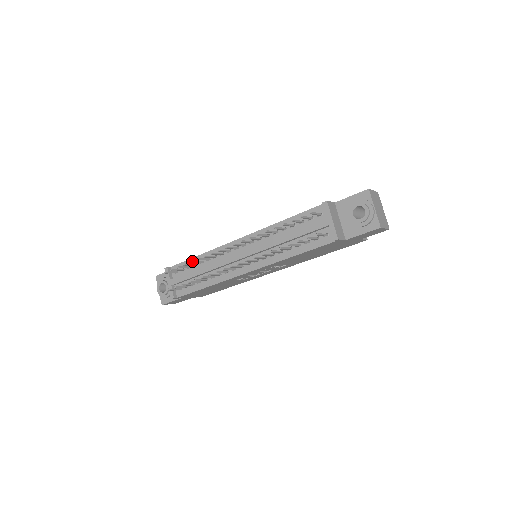
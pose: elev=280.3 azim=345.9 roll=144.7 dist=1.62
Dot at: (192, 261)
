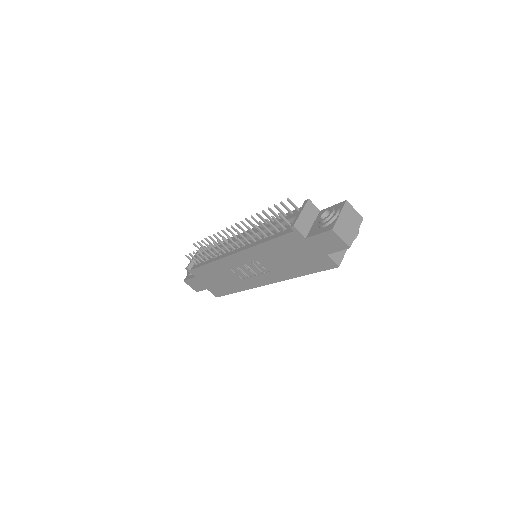
Dot at: (211, 237)
